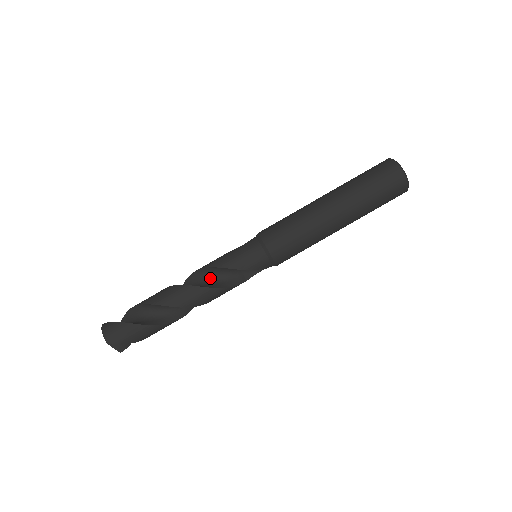
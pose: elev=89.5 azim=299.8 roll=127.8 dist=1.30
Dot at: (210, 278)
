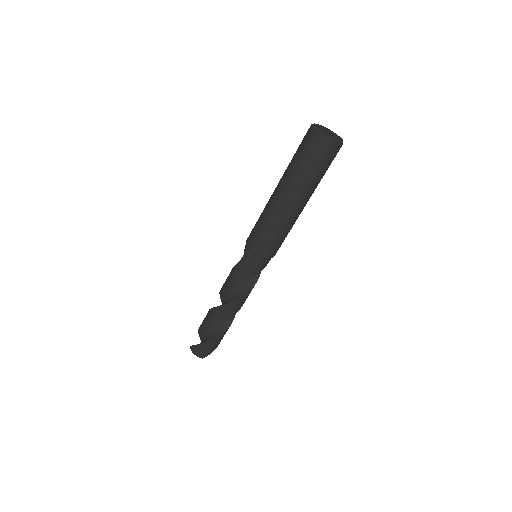
Dot at: (235, 288)
